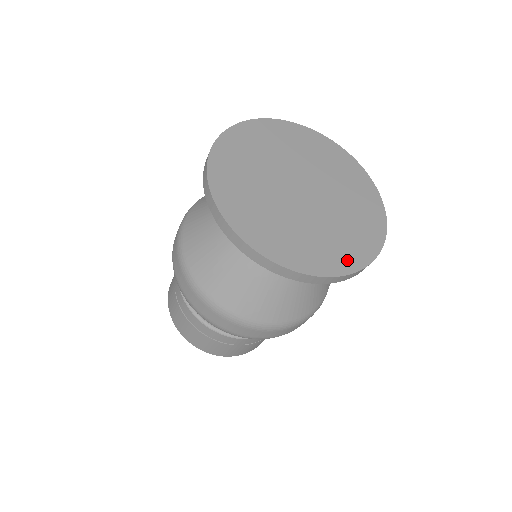
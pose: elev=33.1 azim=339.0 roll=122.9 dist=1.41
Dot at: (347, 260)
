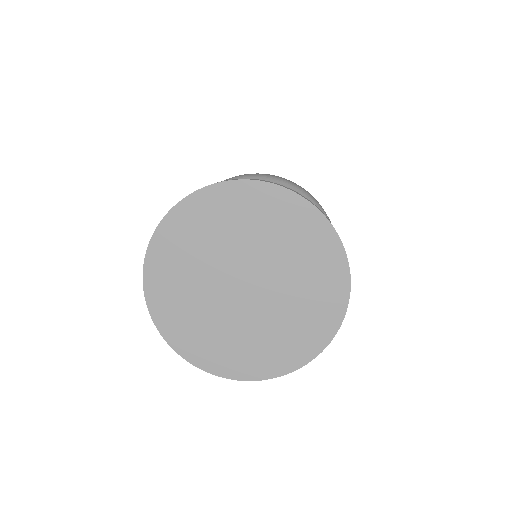
Dot at: (226, 365)
